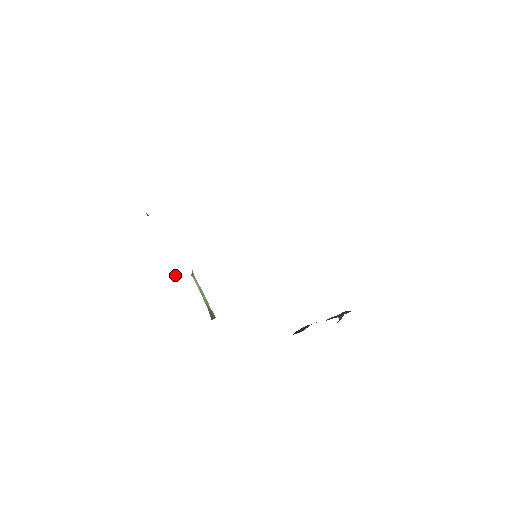
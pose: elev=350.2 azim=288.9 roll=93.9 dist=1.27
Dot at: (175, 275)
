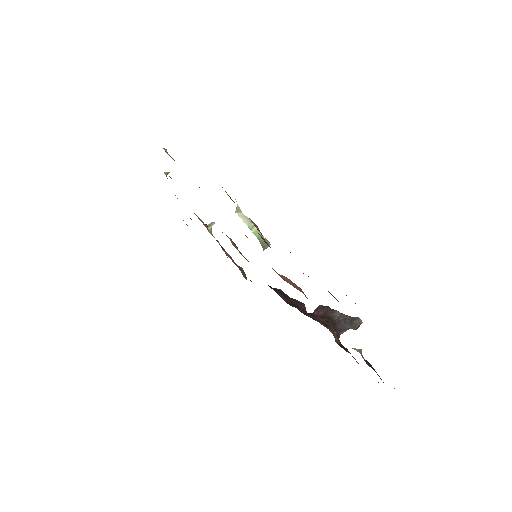
Dot at: (211, 227)
